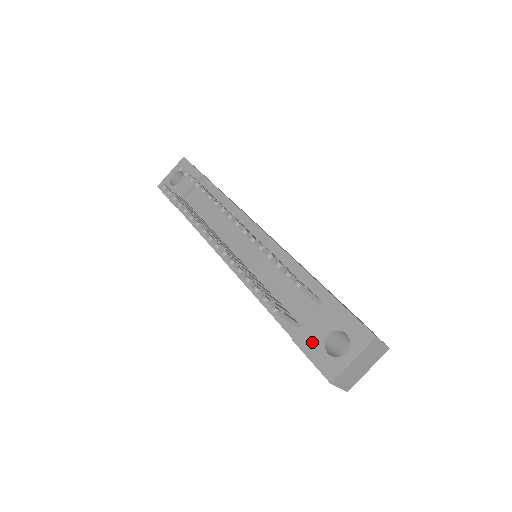
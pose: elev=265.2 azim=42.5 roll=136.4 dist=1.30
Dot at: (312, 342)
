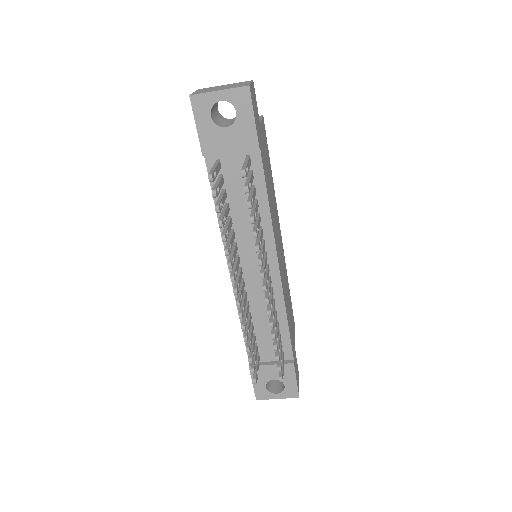
Dot at: (261, 377)
